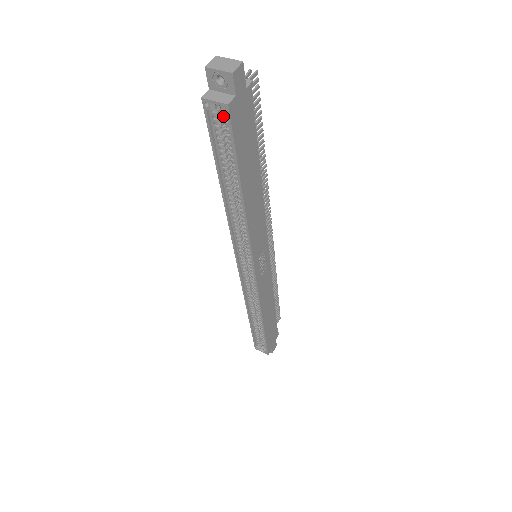
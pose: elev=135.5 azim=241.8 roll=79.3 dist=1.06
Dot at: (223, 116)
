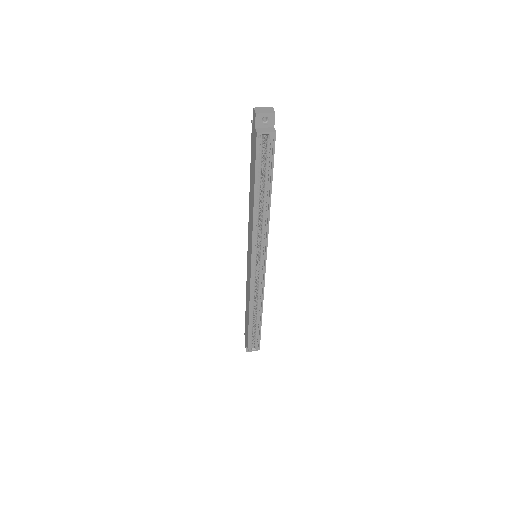
Dot at: (268, 142)
